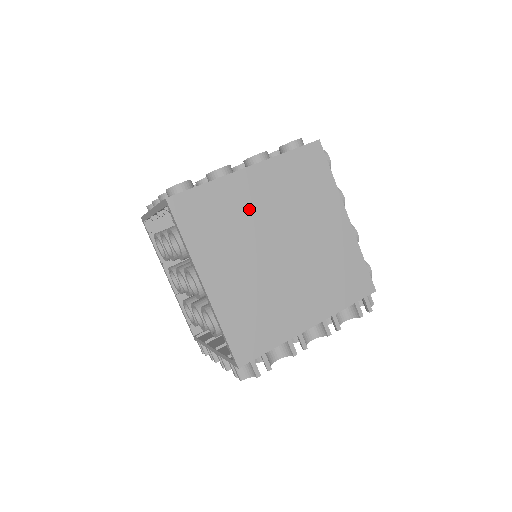
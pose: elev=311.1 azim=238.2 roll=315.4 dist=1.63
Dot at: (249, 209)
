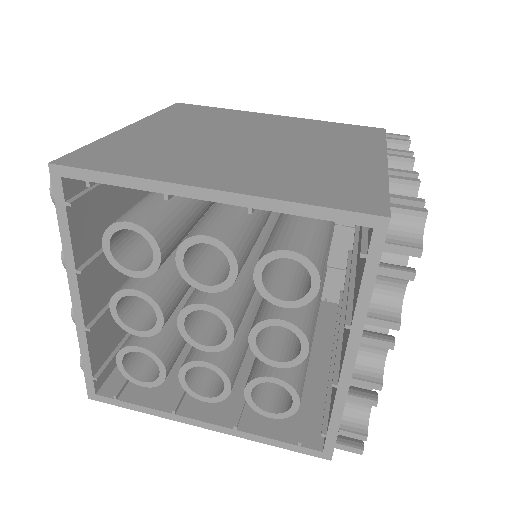
Dot at: (172, 139)
